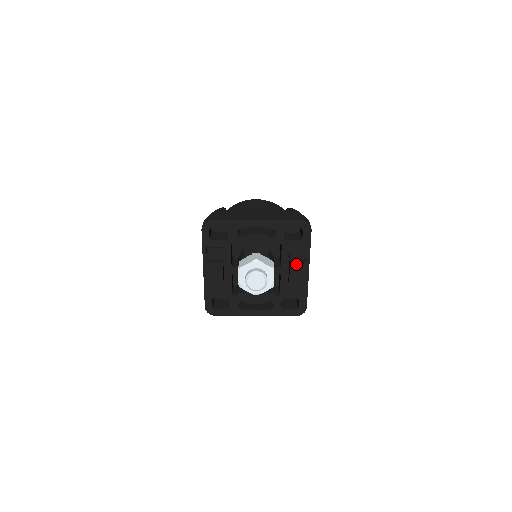
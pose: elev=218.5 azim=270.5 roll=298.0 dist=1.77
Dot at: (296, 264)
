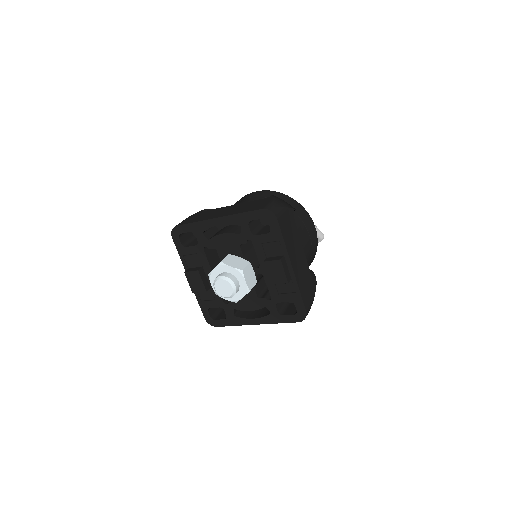
Dot at: (270, 262)
